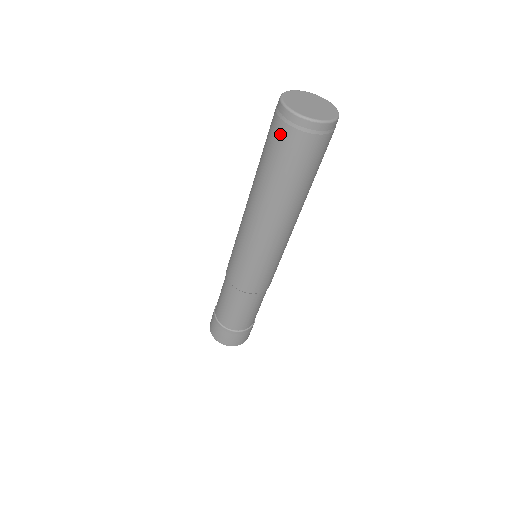
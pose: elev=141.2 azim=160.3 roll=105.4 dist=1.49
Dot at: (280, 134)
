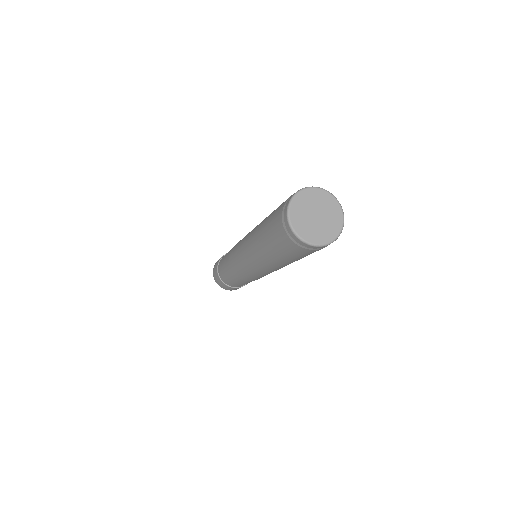
Dot at: (280, 233)
